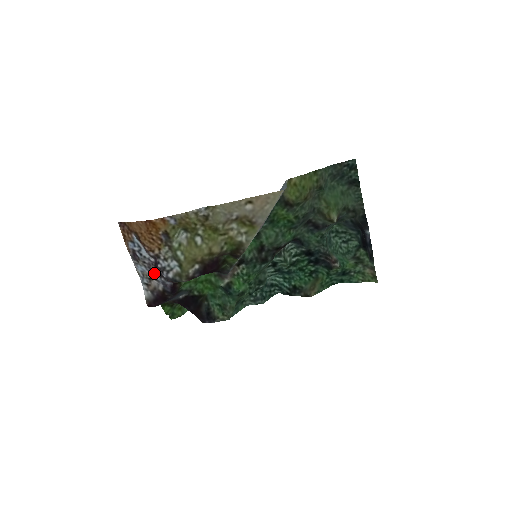
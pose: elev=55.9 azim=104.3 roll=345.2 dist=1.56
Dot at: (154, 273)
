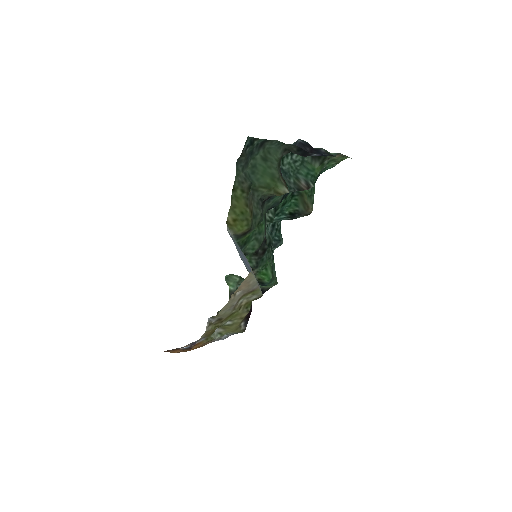
Dot at: occluded
